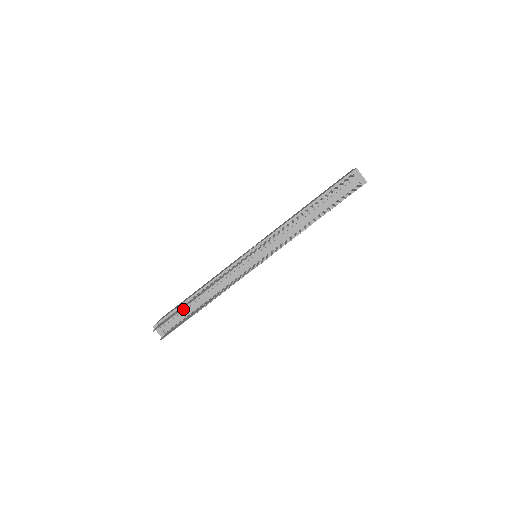
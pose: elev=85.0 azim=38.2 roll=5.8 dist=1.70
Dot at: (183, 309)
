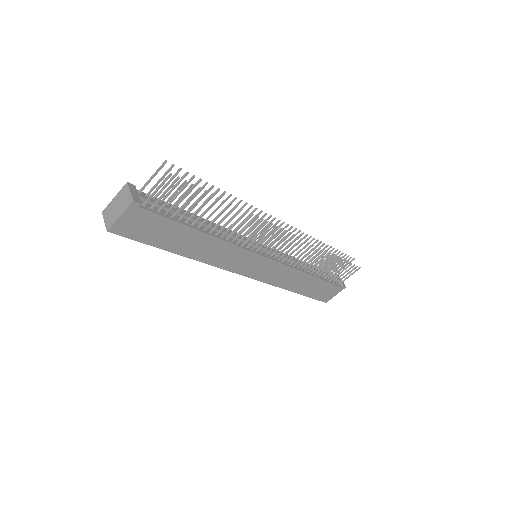
Dot at: occluded
